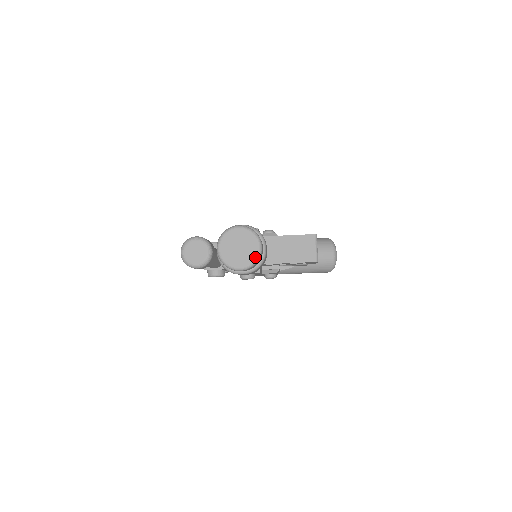
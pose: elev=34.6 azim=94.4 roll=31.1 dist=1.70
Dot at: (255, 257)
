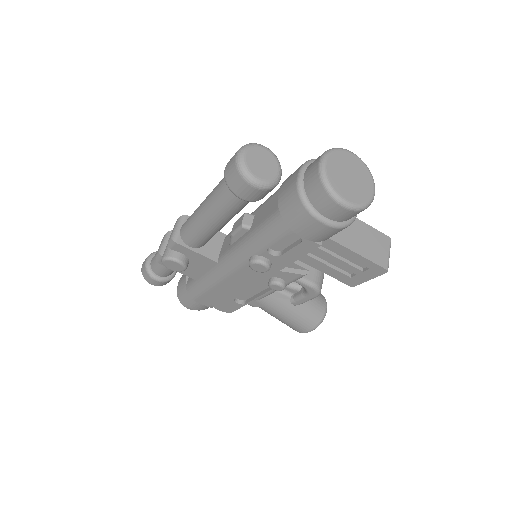
Dot at: (367, 200)
